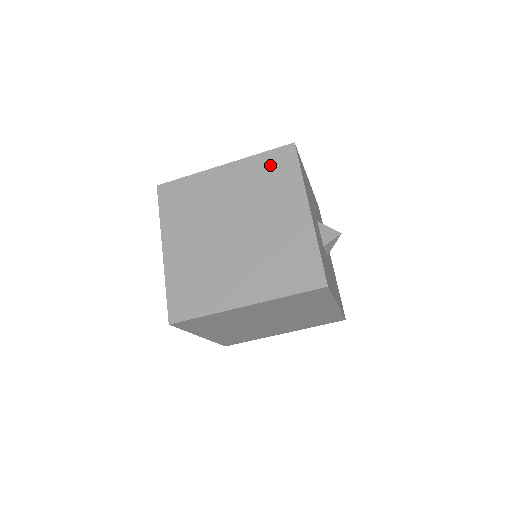
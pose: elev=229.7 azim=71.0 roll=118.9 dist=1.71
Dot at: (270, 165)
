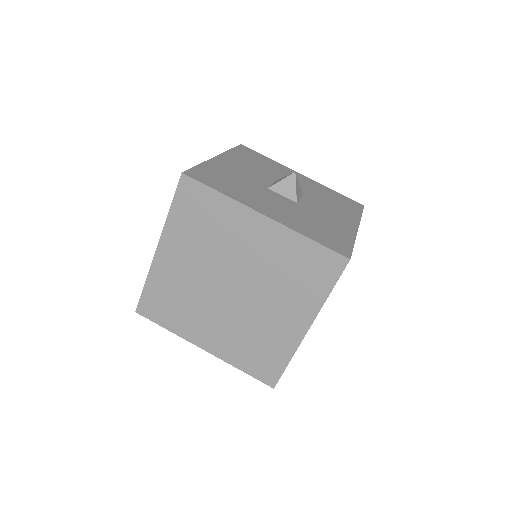
Dot at: occluded
